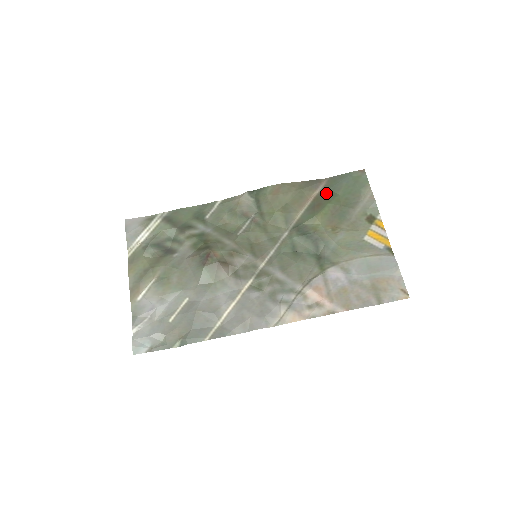
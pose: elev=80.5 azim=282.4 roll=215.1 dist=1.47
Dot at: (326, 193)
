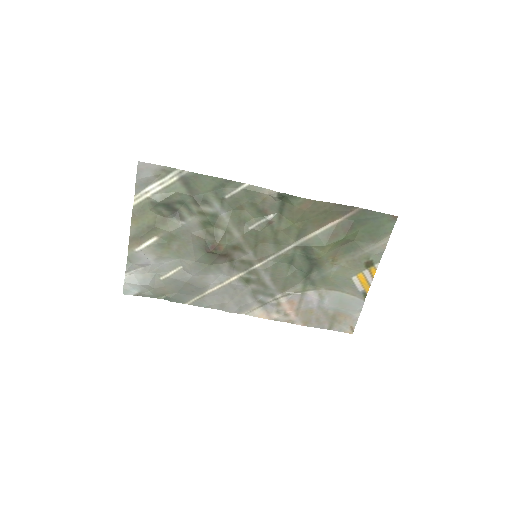
Dot at: (349, 224)
